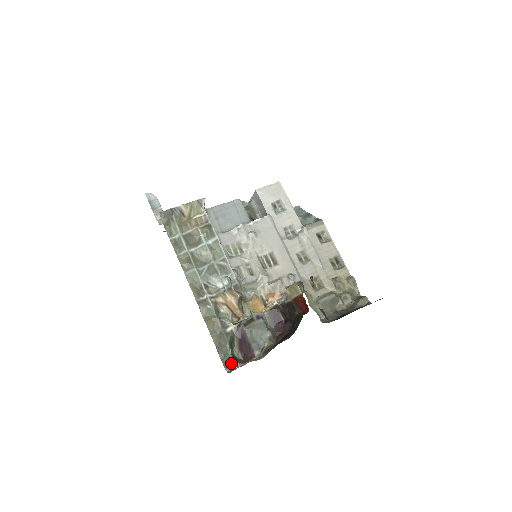
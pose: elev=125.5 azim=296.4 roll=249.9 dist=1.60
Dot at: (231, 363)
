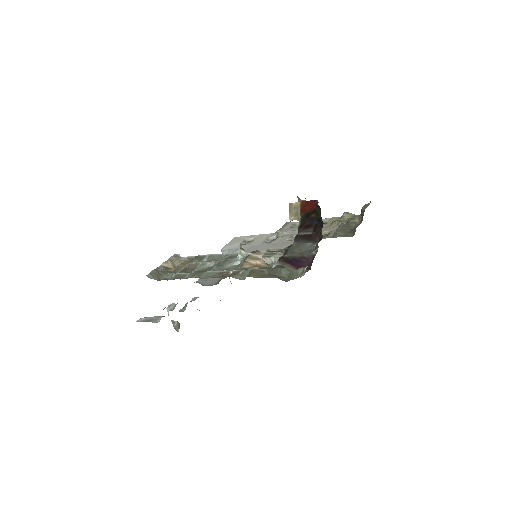
Dot at: (300, 273)
